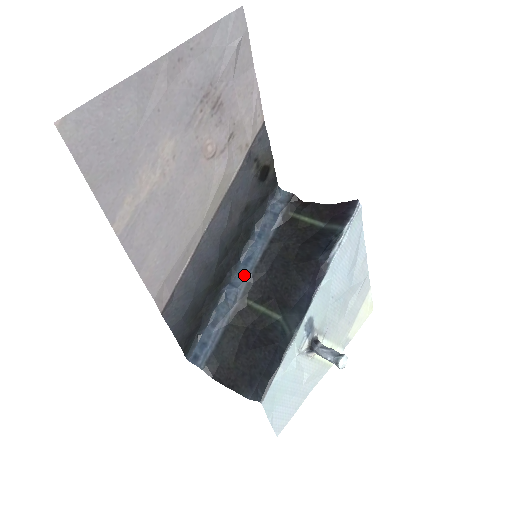
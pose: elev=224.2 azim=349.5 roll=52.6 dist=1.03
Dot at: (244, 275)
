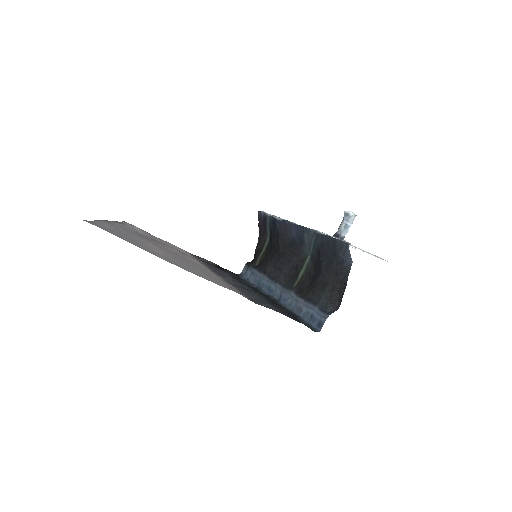
Dot at: (277, 290)
